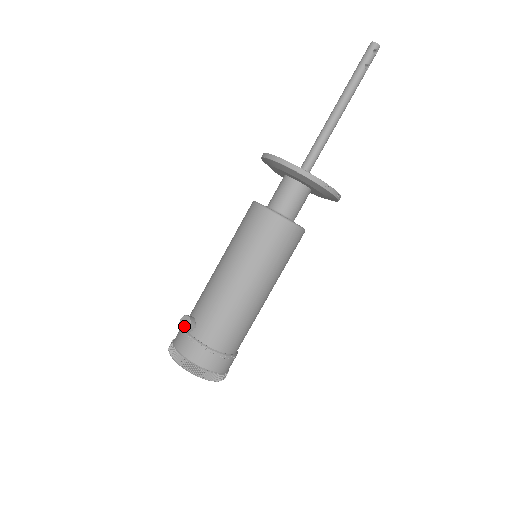
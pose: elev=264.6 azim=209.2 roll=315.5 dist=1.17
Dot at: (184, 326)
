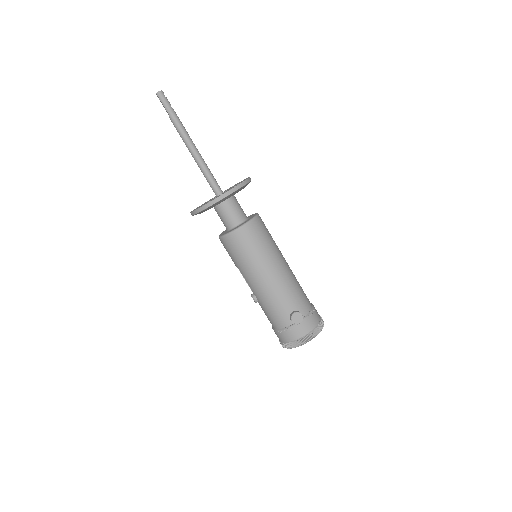
Dot at: (299, 319)
